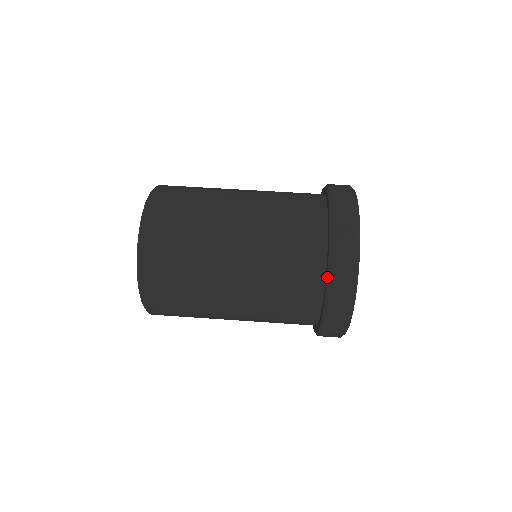
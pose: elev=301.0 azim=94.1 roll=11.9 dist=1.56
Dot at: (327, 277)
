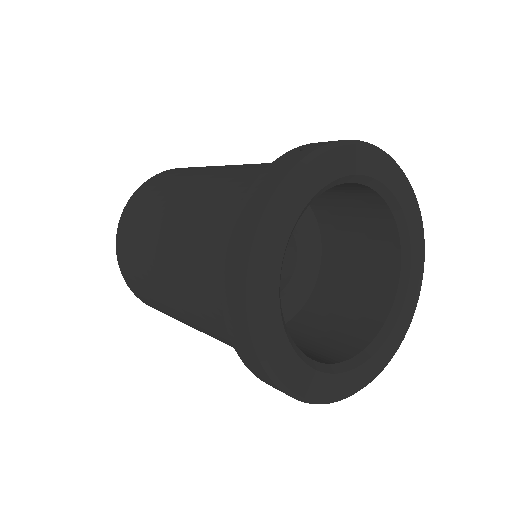
Dot at: occluded
